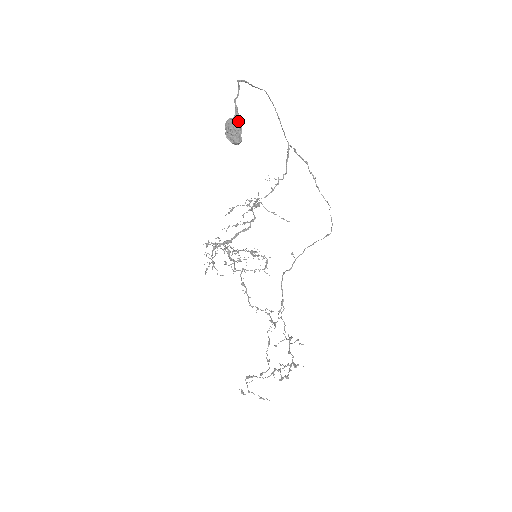
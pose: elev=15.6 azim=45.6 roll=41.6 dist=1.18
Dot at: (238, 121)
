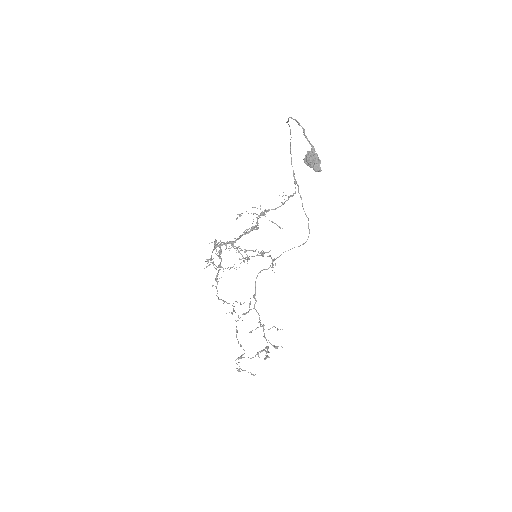
Dot at: (316, 154)
